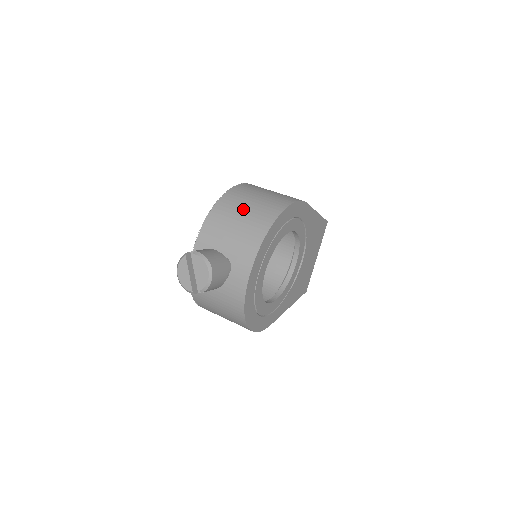
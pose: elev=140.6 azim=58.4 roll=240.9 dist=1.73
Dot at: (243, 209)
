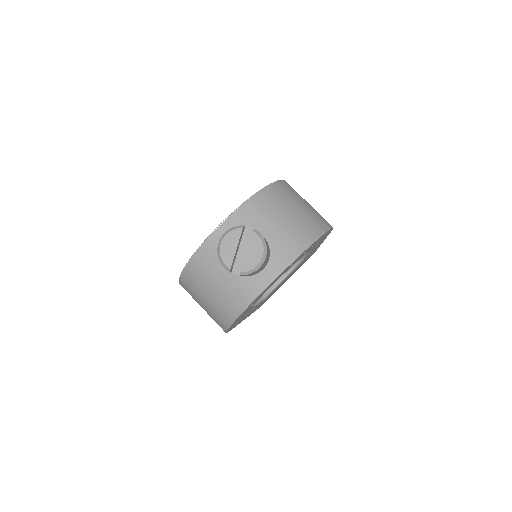
Dot at: (292, 208)
